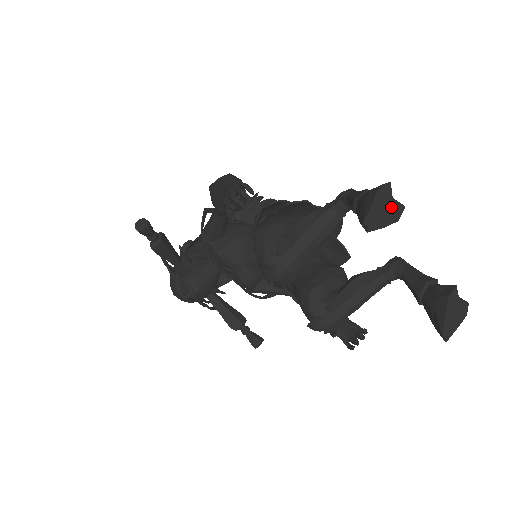
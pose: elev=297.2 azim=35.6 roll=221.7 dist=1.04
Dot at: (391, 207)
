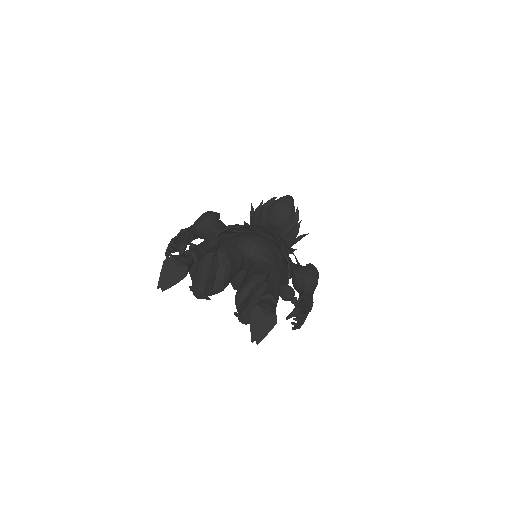
Dot at: (176, 271)
